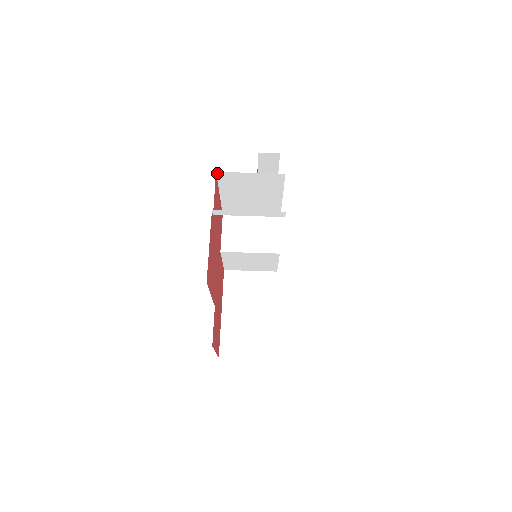
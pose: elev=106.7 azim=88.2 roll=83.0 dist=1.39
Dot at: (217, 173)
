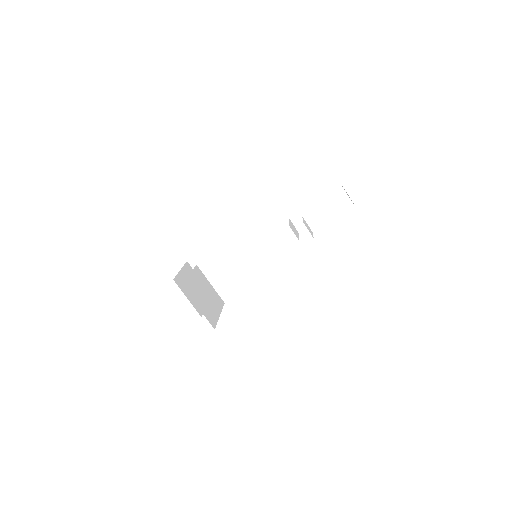
Dot at: occluded
